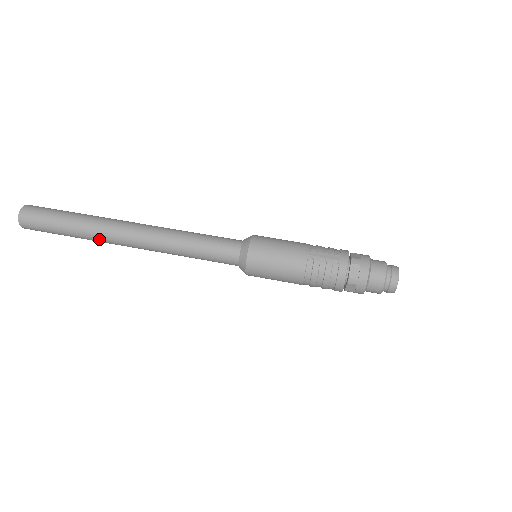
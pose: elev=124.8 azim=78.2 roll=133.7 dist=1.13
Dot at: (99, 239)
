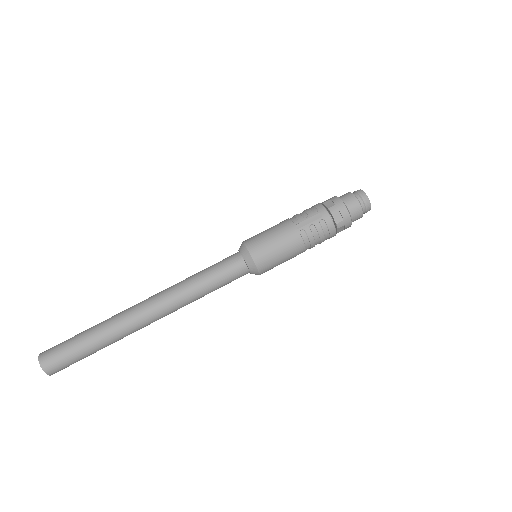
Dot at: (126, 335)
